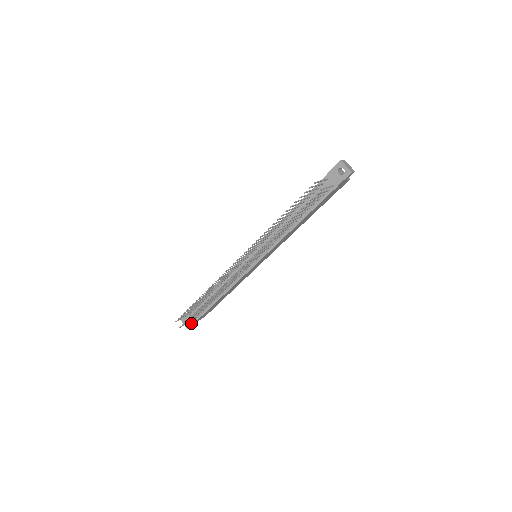
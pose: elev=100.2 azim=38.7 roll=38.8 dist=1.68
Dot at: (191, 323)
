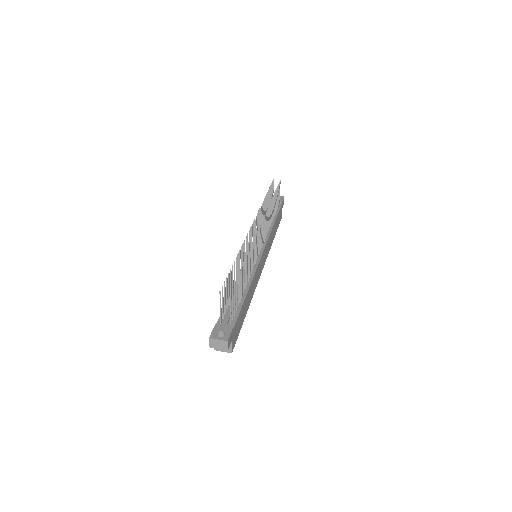
Dot at: (228, 331)
